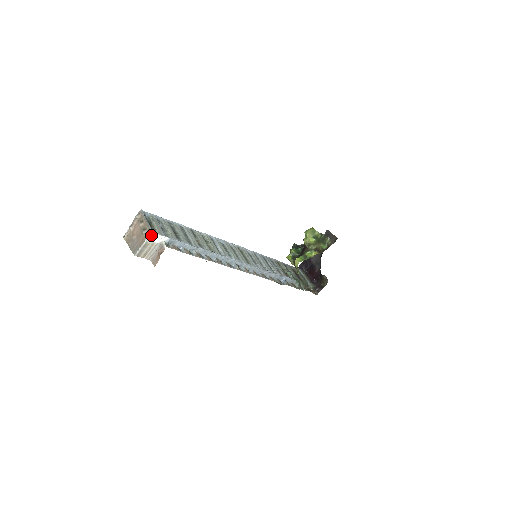
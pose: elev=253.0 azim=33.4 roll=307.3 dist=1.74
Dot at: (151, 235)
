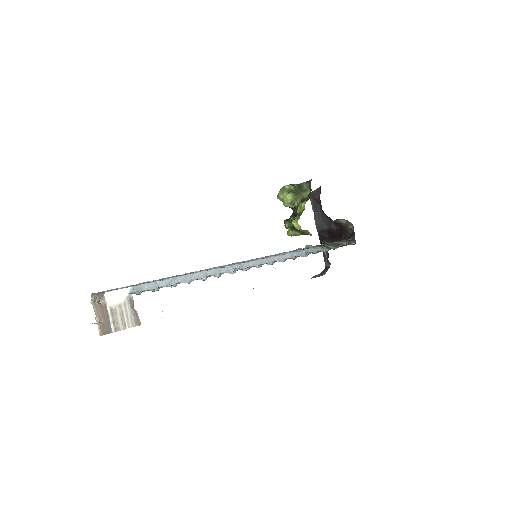
Dot at: (107, 296)
